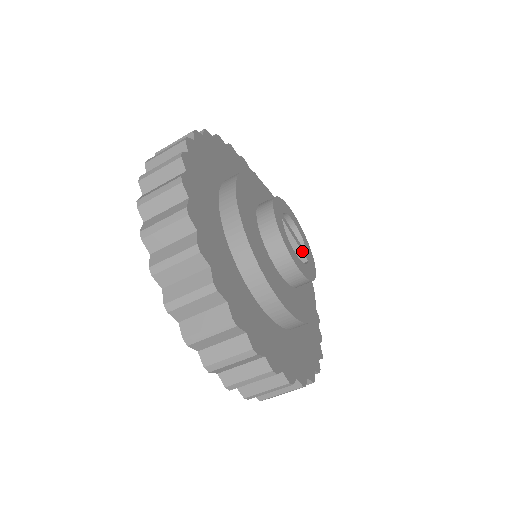
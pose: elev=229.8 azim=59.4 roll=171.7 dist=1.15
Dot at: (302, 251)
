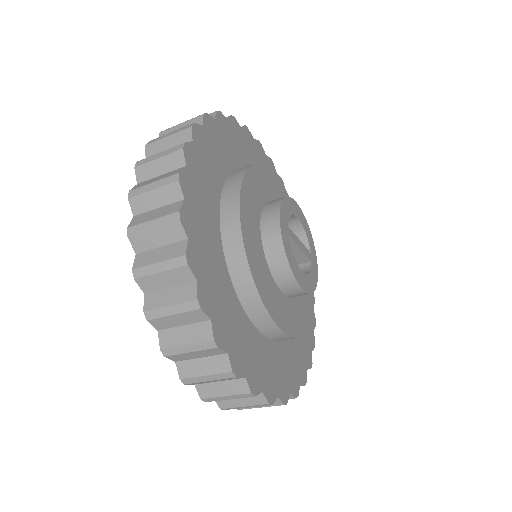
Dot at: (306, 255)
